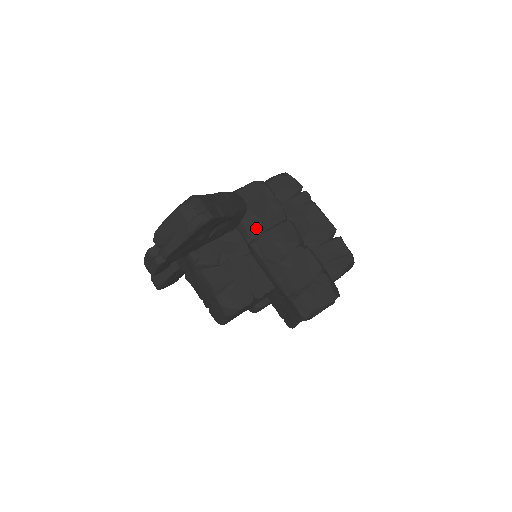
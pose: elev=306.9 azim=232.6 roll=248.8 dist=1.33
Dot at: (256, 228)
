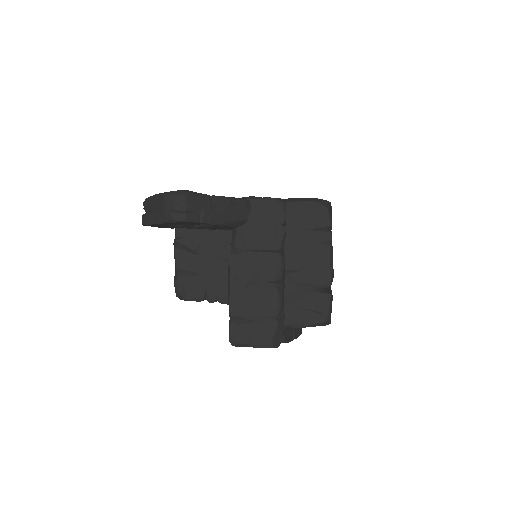
Dot at: (245, 243)
